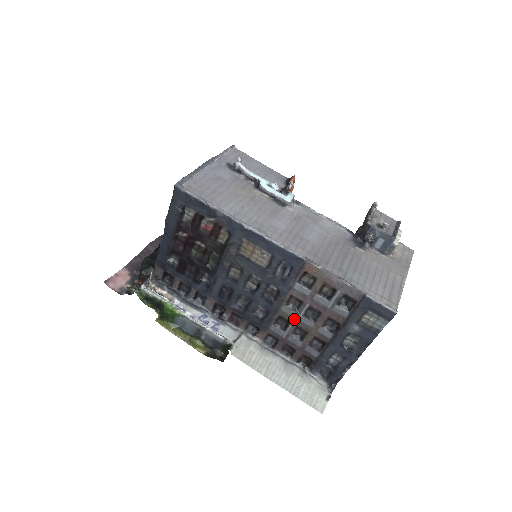
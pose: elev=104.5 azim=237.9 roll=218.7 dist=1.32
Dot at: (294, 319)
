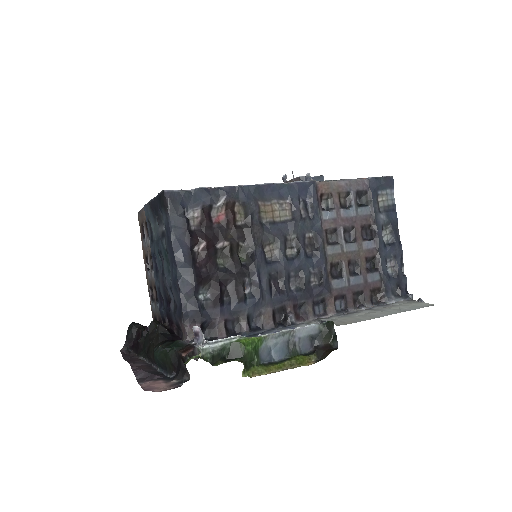
Dot at: (342, 255)
